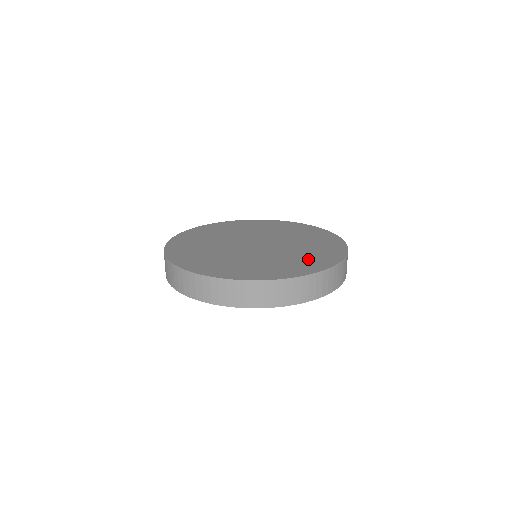
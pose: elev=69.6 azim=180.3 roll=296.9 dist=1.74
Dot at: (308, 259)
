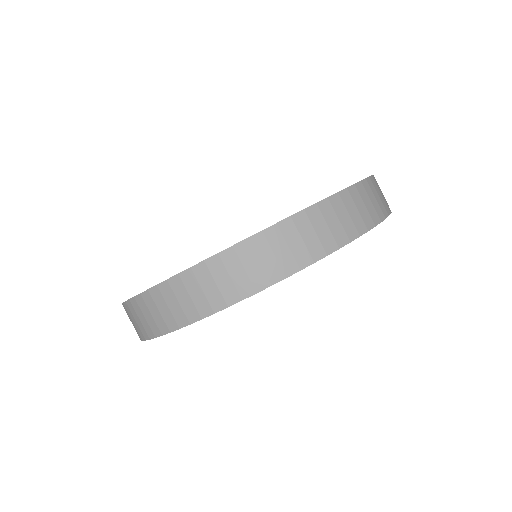
Dot at: occluded
